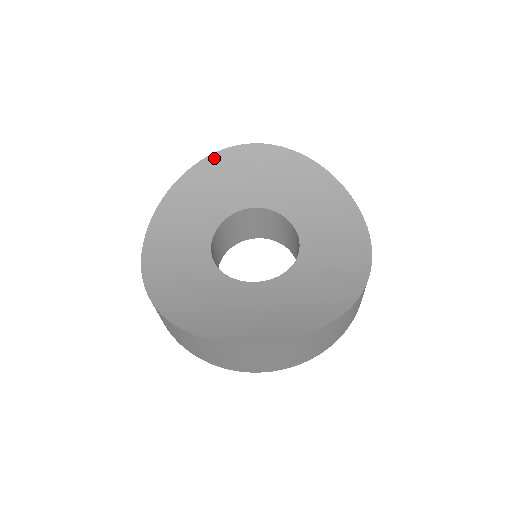
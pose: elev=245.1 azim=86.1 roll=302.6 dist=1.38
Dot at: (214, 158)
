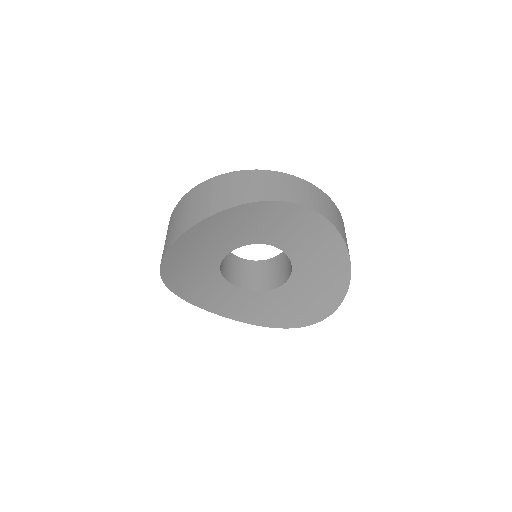
Dot at: (164, 268)
